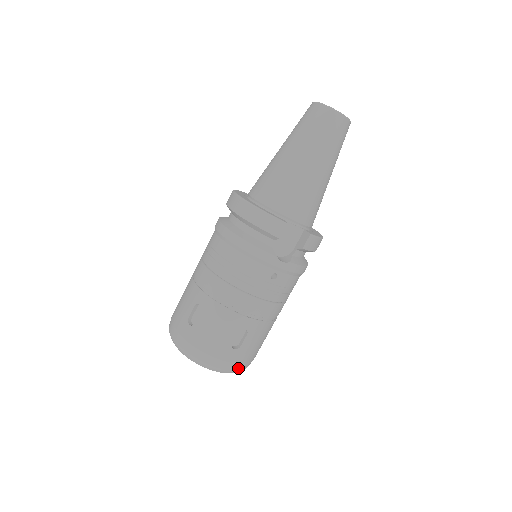
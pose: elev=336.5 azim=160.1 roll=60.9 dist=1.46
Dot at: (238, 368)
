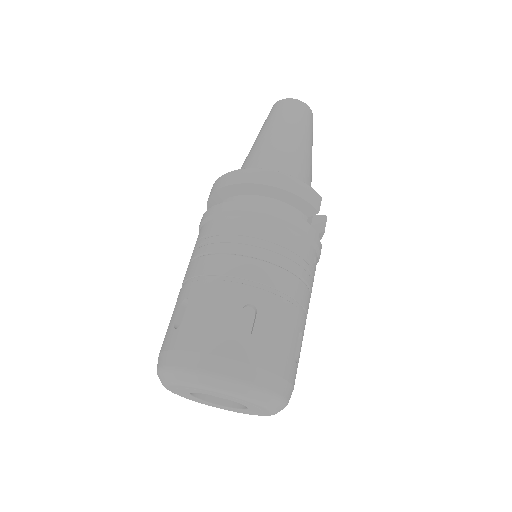
Dot at: occluded
